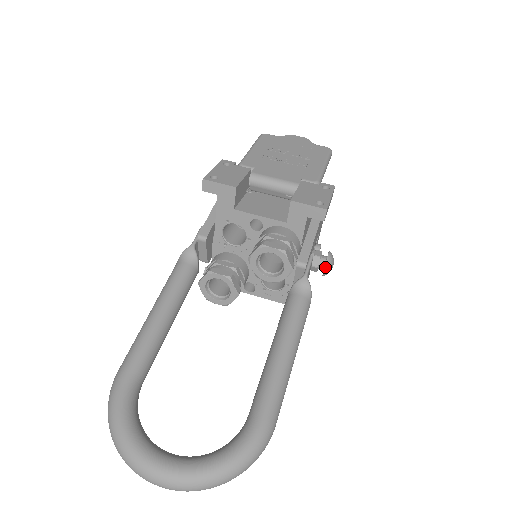
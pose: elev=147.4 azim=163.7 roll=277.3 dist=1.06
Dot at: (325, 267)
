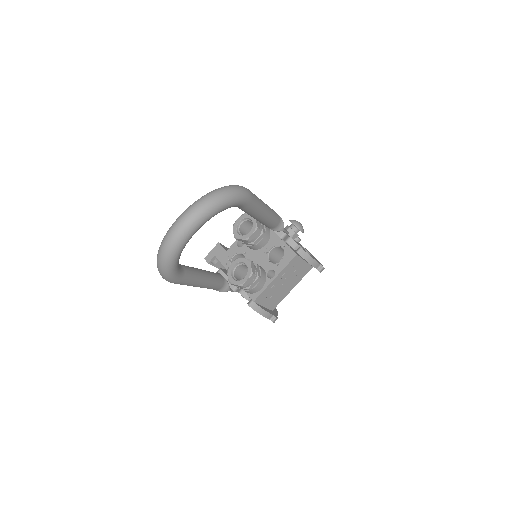
Dot at: (291, 222)
